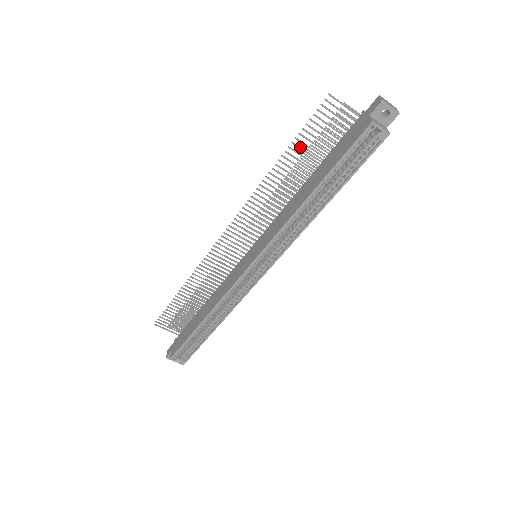
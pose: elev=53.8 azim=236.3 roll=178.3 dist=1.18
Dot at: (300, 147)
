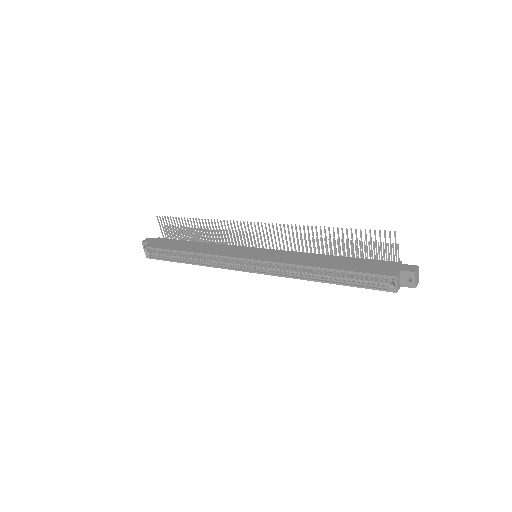
Dot at: occluded
